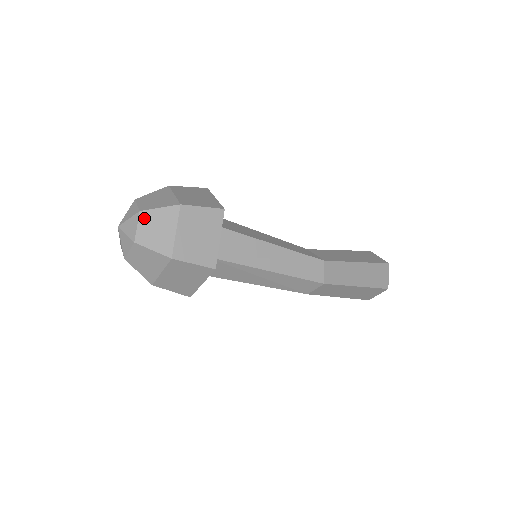
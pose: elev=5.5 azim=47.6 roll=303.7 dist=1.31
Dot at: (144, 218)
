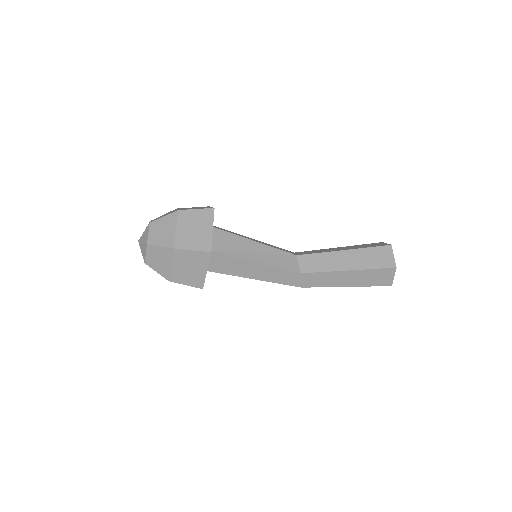
Dot at: occluded
